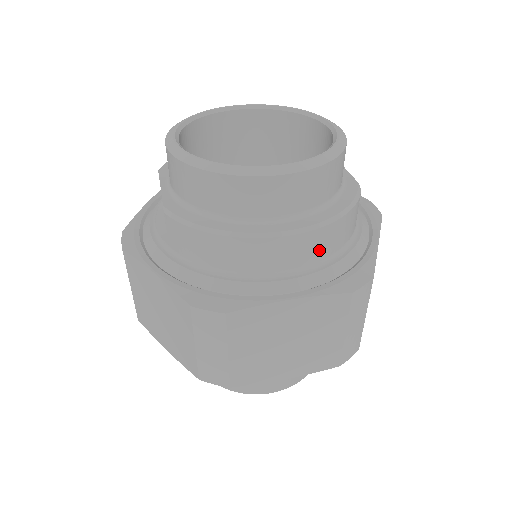
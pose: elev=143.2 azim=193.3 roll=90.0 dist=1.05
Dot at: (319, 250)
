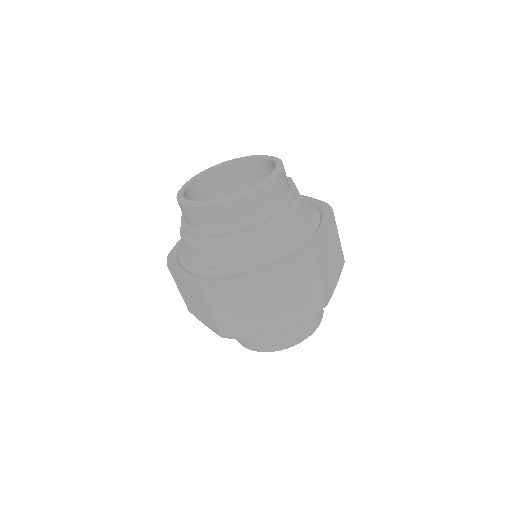
Dot at: (272, 240)
